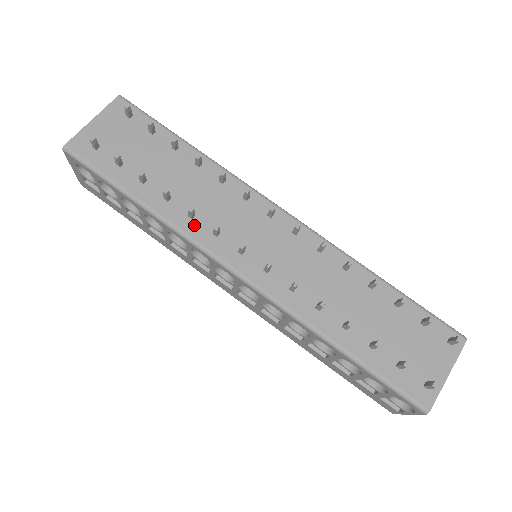
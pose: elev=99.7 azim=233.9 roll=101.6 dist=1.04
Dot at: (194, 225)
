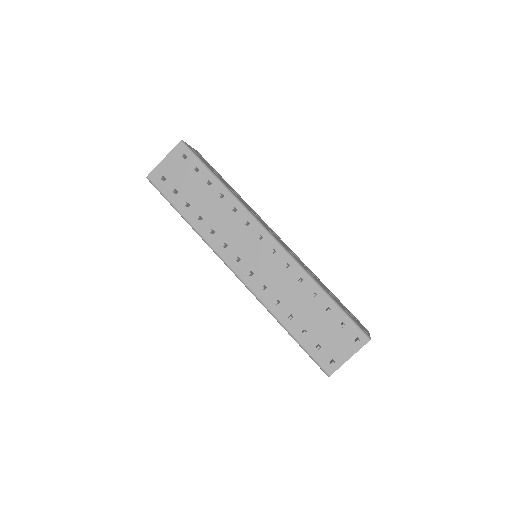
Dot at: (214, 238)
